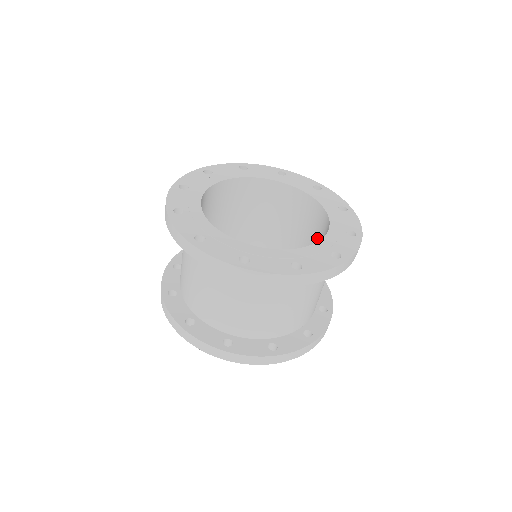
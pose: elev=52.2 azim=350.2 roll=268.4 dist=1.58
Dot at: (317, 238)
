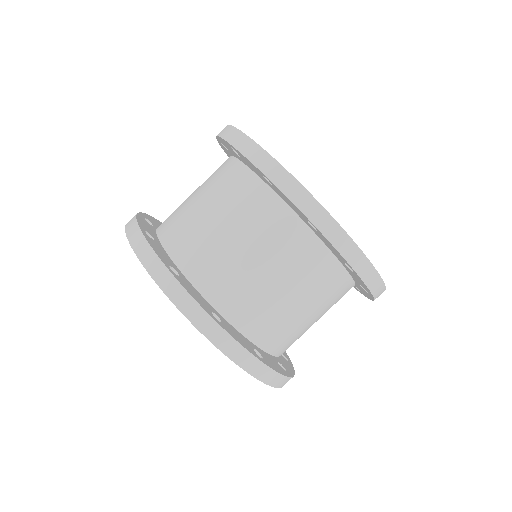
Dot at: occluded
